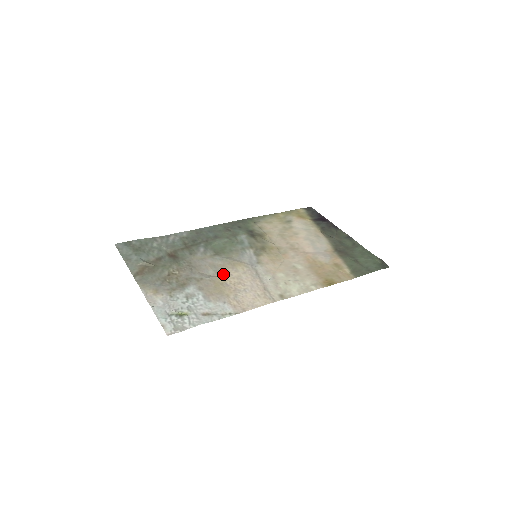
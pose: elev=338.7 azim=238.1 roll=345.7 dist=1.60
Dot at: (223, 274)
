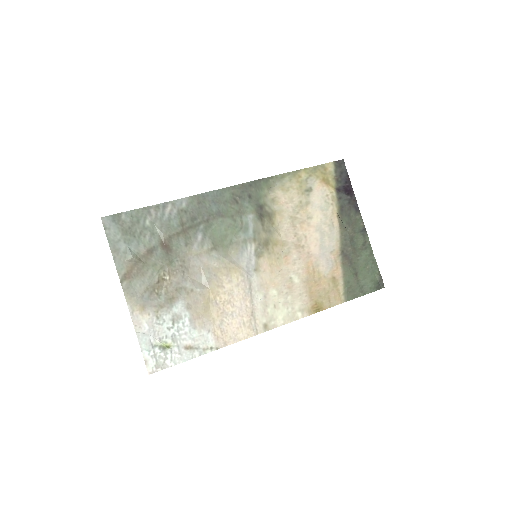
Dot at: (215, 285)
